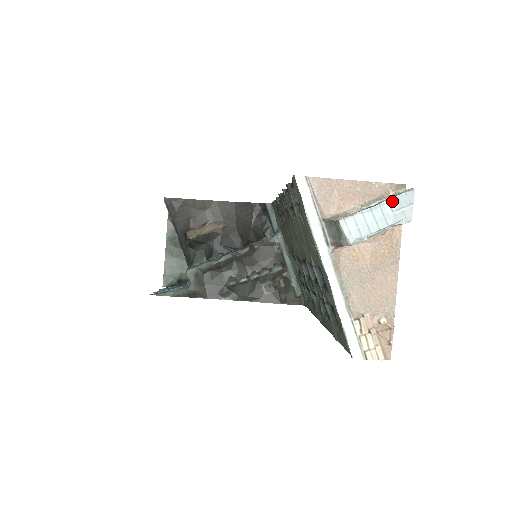
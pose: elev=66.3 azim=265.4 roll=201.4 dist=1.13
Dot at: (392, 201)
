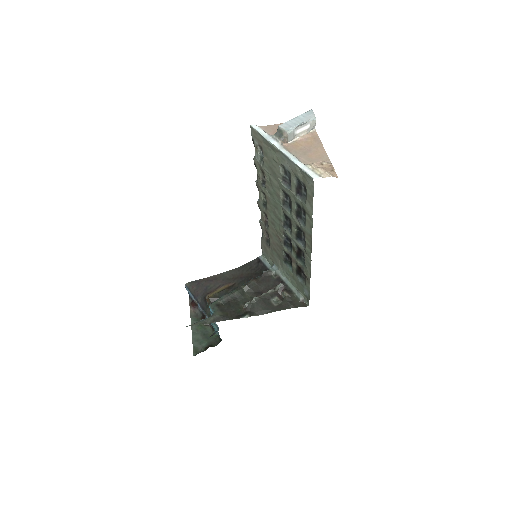
Dot at: (302, 114)
